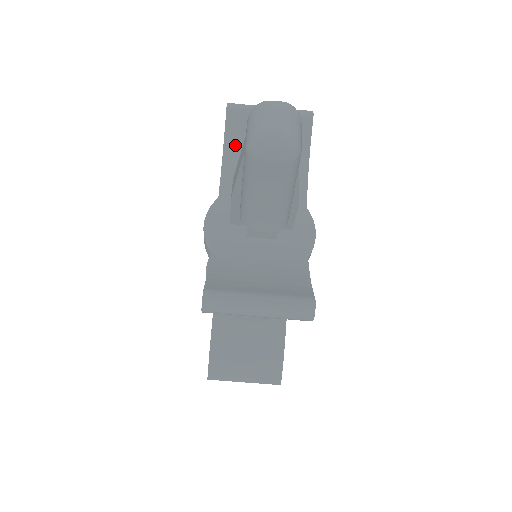
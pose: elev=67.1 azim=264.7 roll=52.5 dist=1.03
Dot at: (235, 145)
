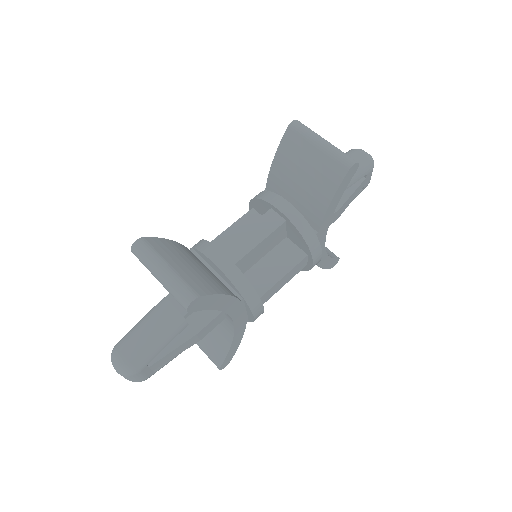
Dot at: occluded
